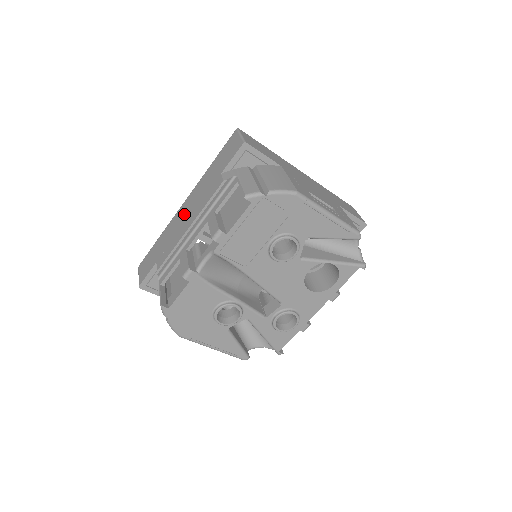
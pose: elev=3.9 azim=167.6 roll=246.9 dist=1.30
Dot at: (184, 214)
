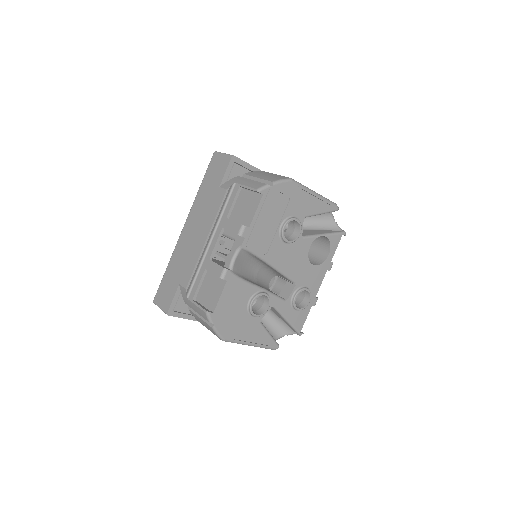
Dot at: (191, 234)
